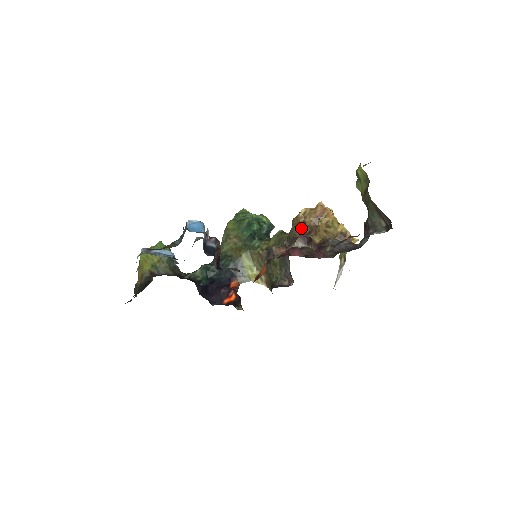
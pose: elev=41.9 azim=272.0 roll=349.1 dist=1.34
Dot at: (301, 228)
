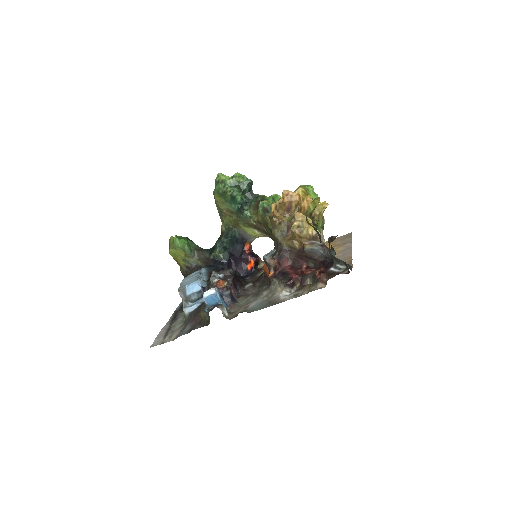
Dot at: (279, 231)
